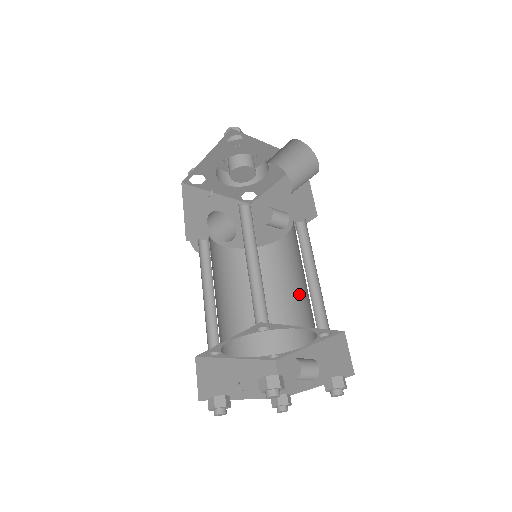
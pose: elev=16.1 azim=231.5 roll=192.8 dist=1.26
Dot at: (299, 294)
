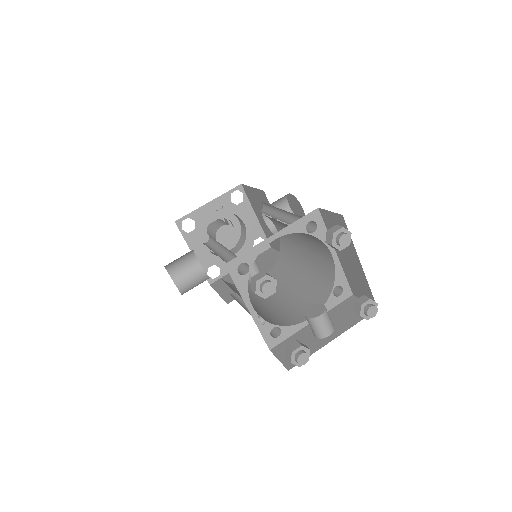
Dot at: (292, 294)
